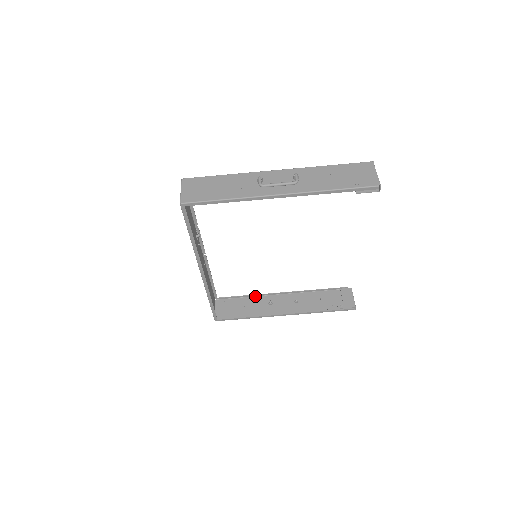
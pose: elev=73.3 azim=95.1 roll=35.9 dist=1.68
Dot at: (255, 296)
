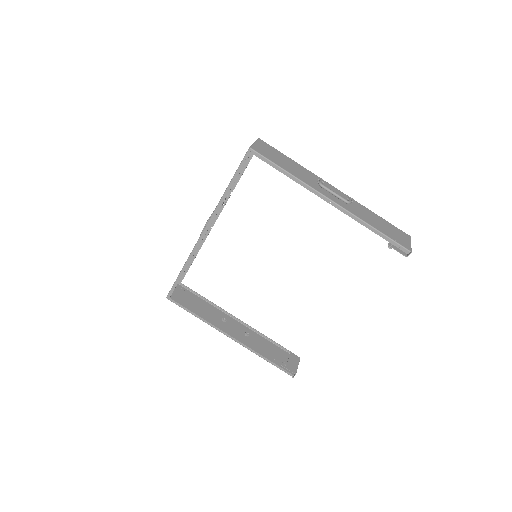
Dot at: (214, 306)
